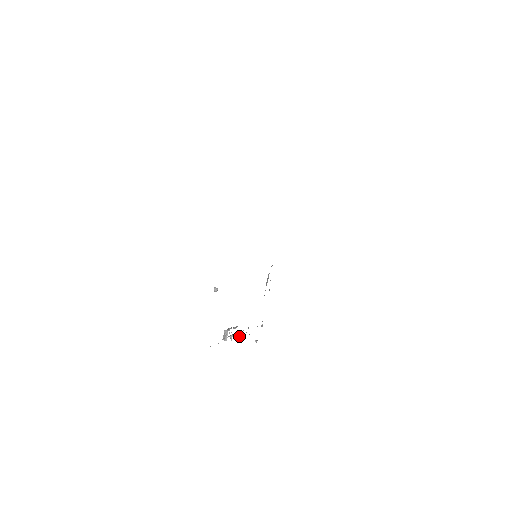
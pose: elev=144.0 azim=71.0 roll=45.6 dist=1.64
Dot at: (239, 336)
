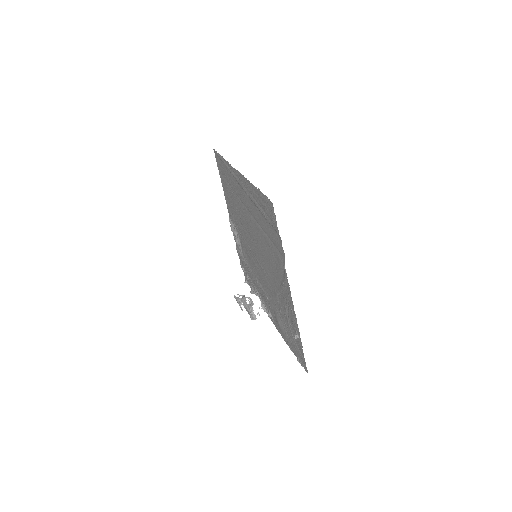
Dot at: (262, 308)
